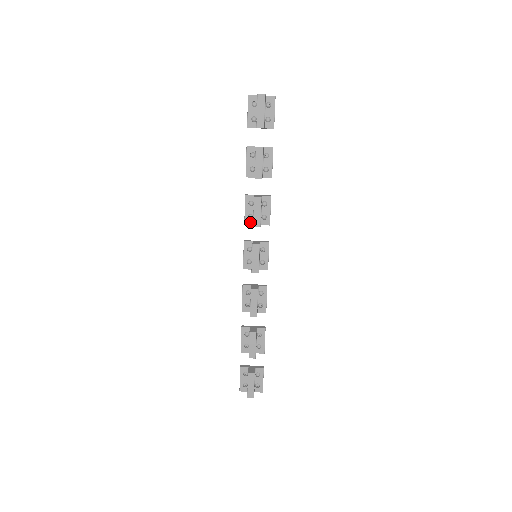
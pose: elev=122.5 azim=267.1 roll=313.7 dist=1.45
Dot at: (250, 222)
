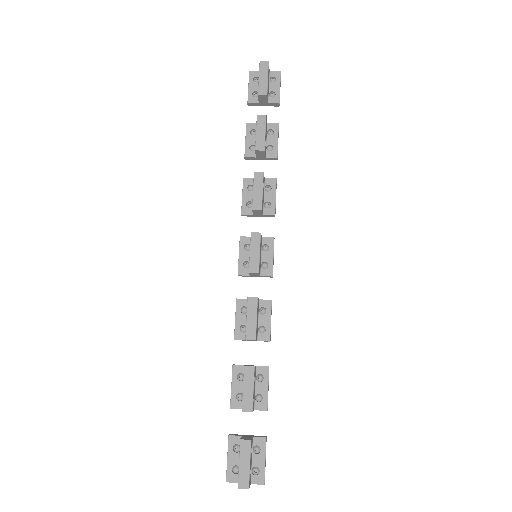
Dot at: (249, 211)
